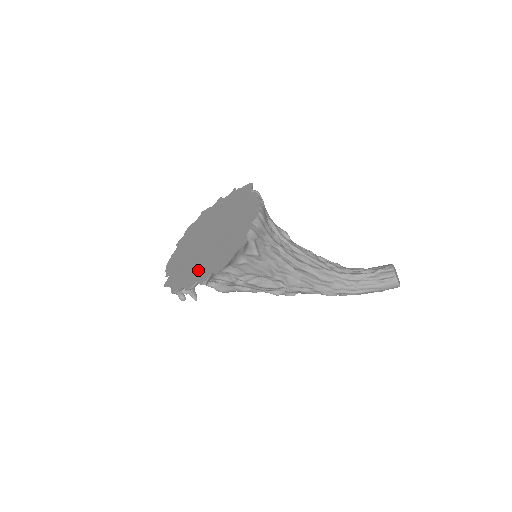
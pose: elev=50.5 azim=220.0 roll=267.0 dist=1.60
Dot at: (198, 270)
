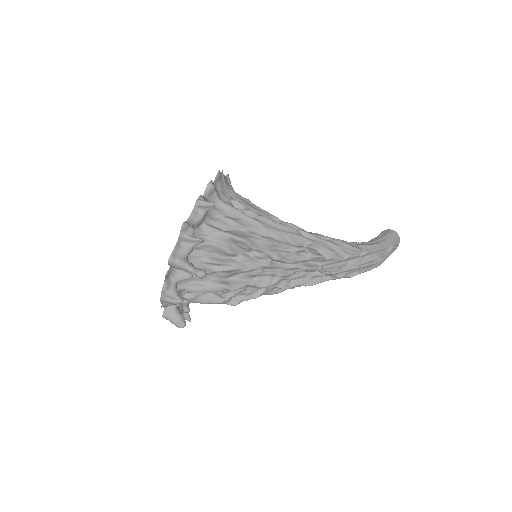
Dot at: occluded
